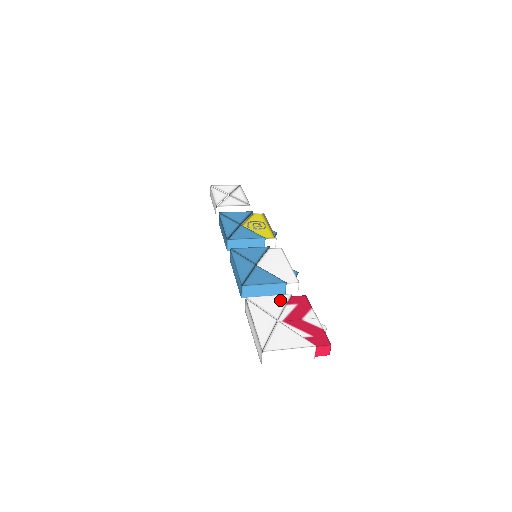
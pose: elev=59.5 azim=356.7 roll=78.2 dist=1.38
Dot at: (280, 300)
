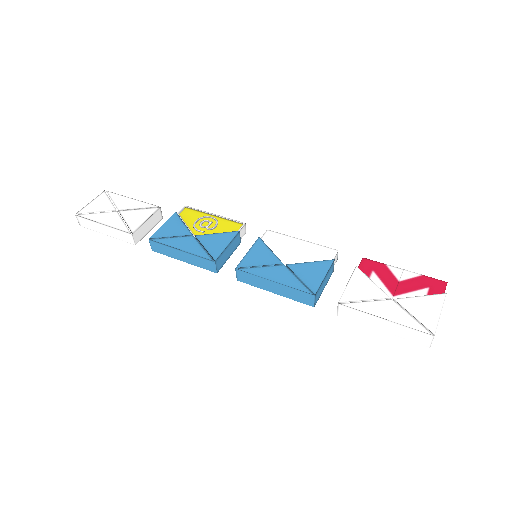
Dot at: (361, 280)
